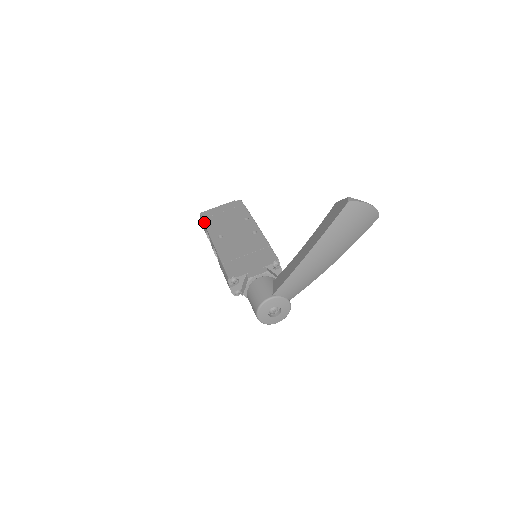
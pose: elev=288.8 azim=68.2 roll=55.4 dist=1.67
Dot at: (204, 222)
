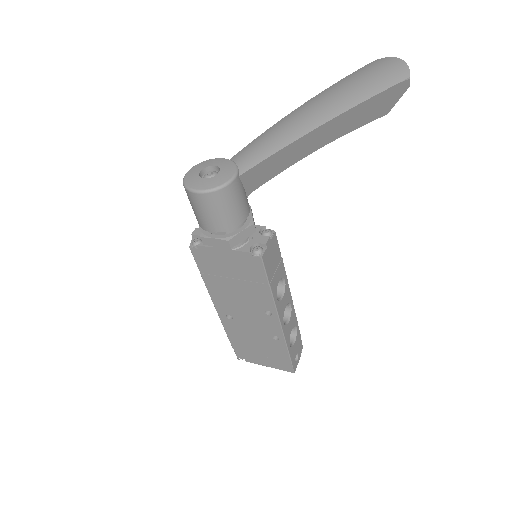
Dot at: occluded
